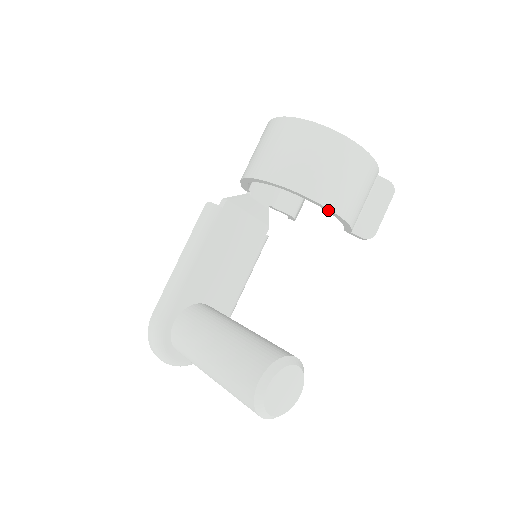
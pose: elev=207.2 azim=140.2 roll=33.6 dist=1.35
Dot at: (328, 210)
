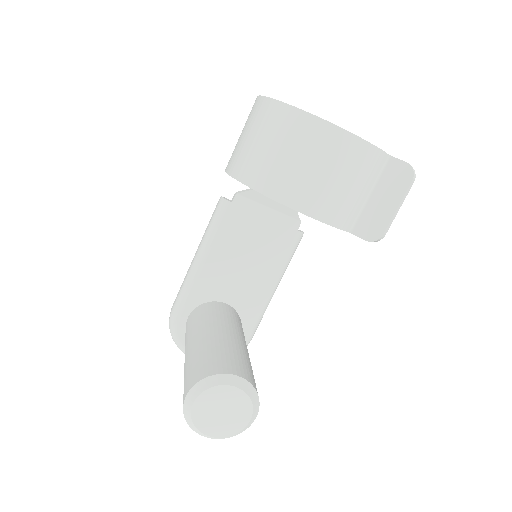
Dot at: (288, 206)
